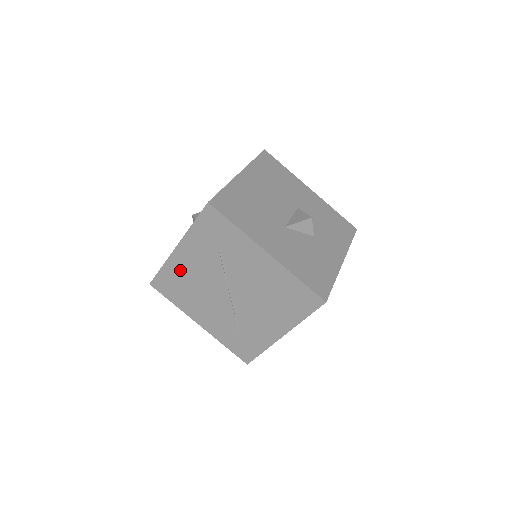
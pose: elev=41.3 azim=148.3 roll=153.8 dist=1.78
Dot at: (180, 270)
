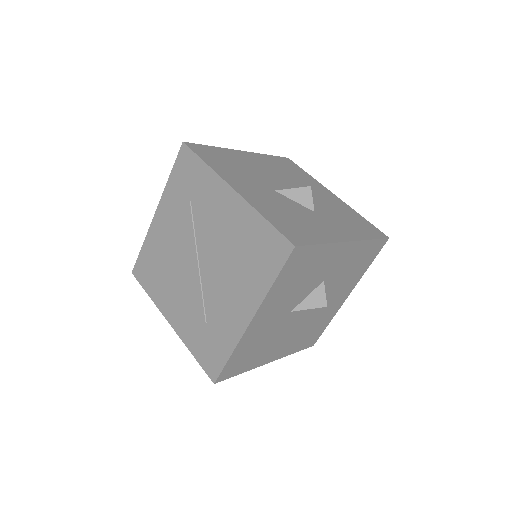
Dot at: (157, 243)
